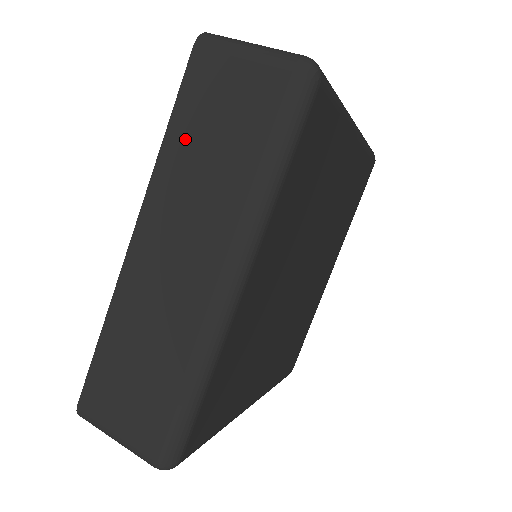
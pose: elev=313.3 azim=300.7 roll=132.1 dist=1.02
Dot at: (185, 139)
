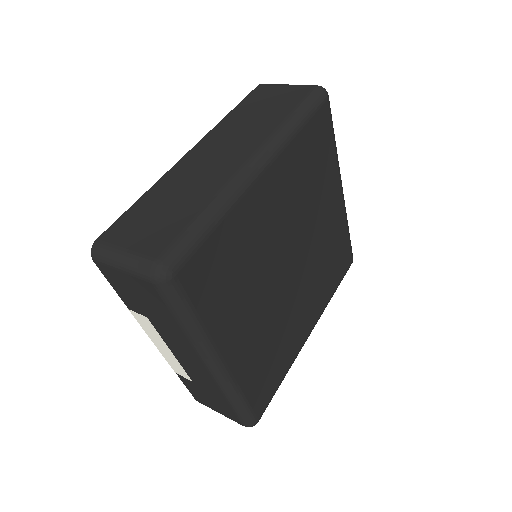
Dot at: (242, 112)
